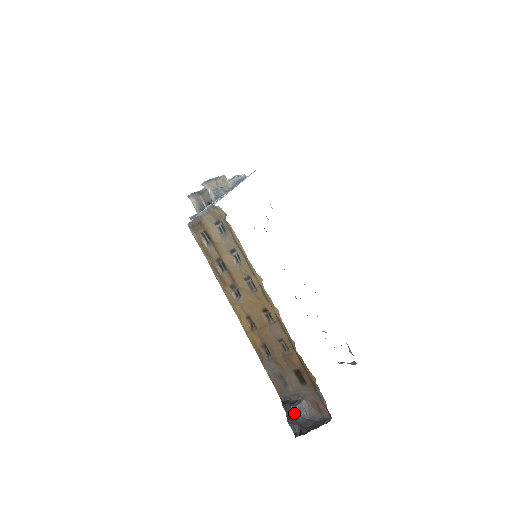
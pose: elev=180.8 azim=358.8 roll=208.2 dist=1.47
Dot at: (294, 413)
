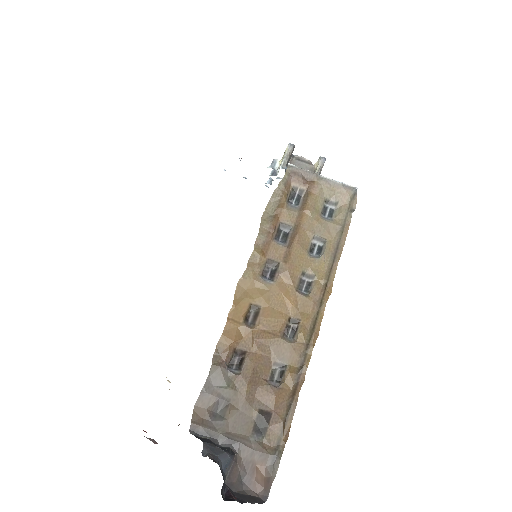
Dot at: (223, 463)
